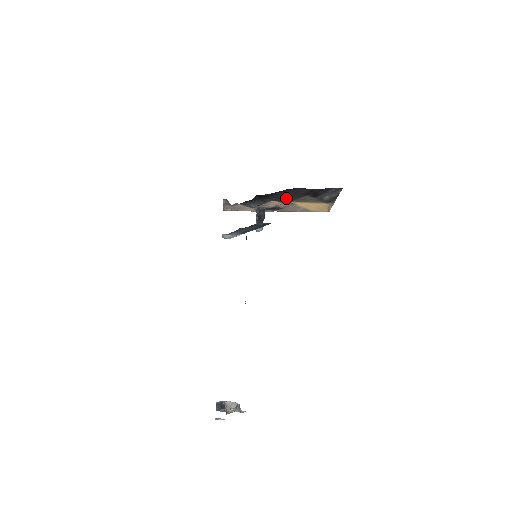
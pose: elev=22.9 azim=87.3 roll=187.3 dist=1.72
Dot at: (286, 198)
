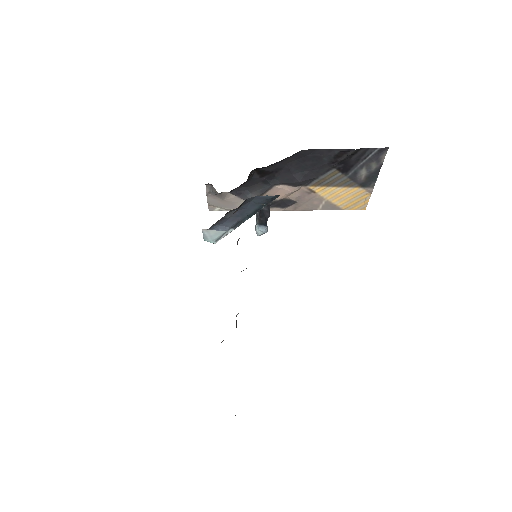
Dot at: (301, 175)
